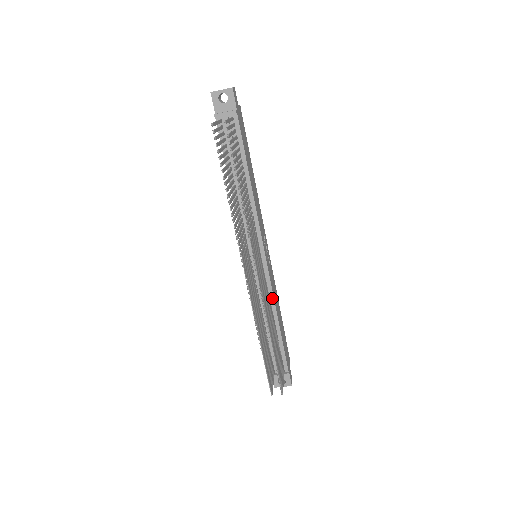
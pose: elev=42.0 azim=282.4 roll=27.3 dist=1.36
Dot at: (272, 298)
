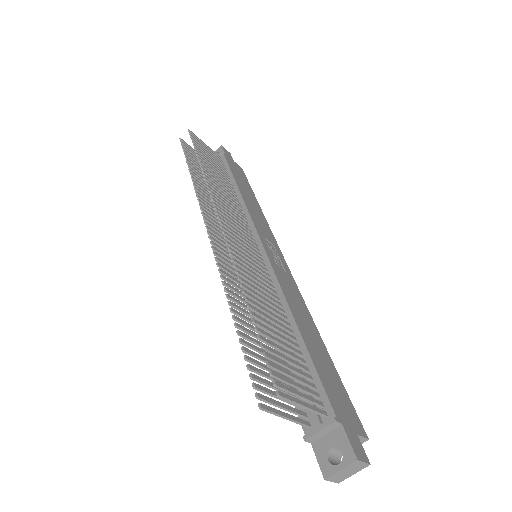
Dot at: (280, 292)
